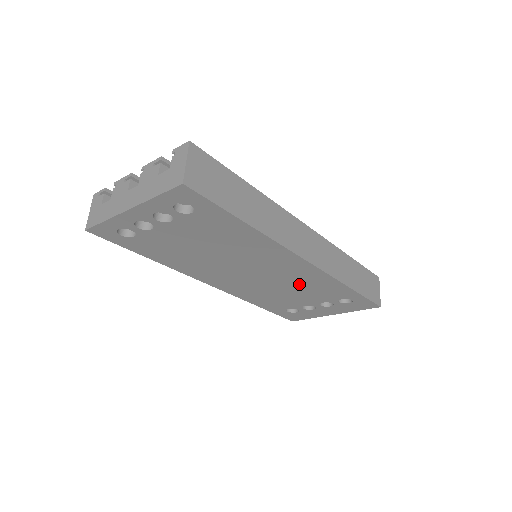
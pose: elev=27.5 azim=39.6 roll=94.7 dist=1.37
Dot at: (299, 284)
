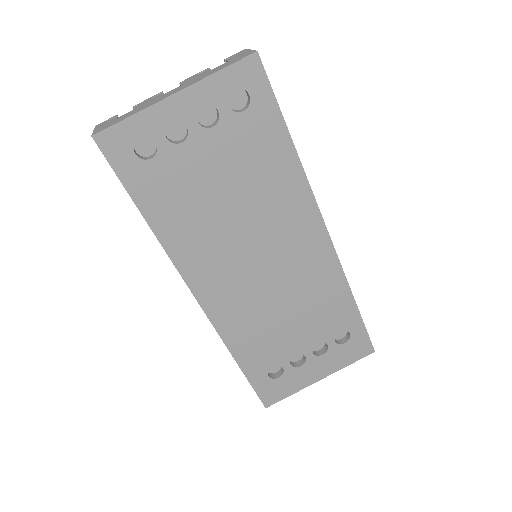
Dot at: (304, 292)
